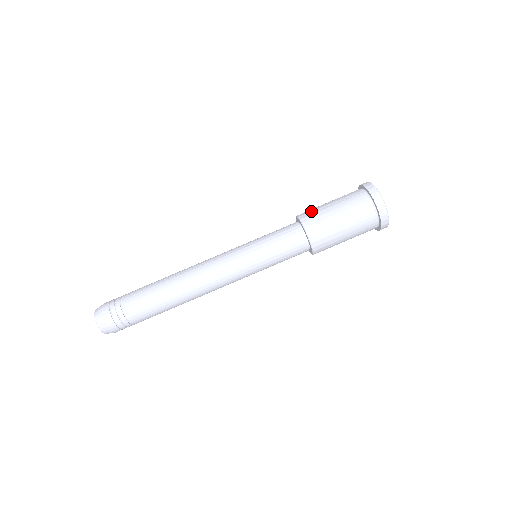
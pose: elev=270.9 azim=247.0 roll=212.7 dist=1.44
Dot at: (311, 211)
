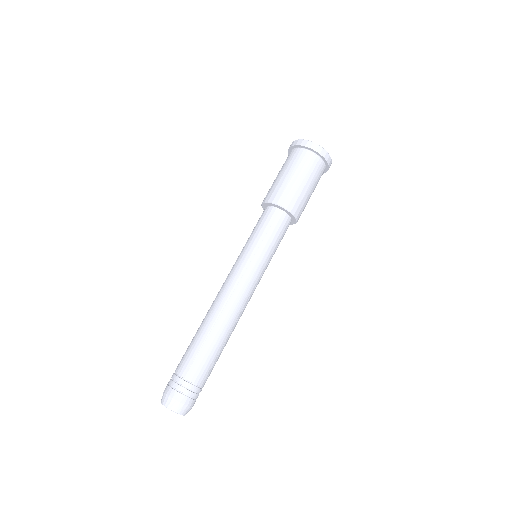
Dot at: (283, 193)
